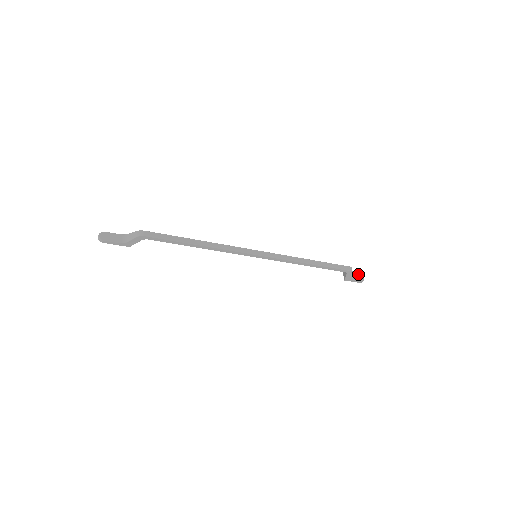
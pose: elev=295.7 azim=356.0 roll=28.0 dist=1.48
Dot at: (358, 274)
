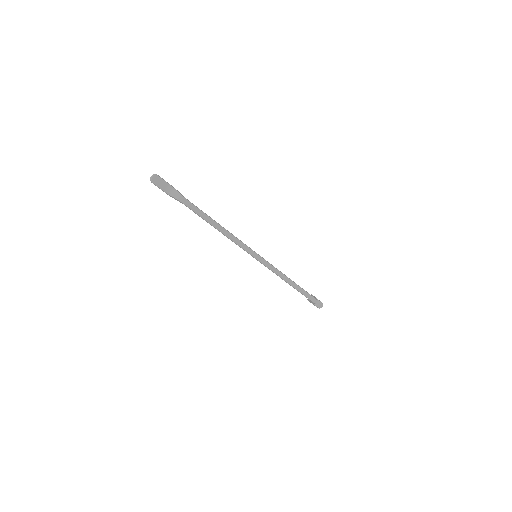
Dot at: (321, 302)
